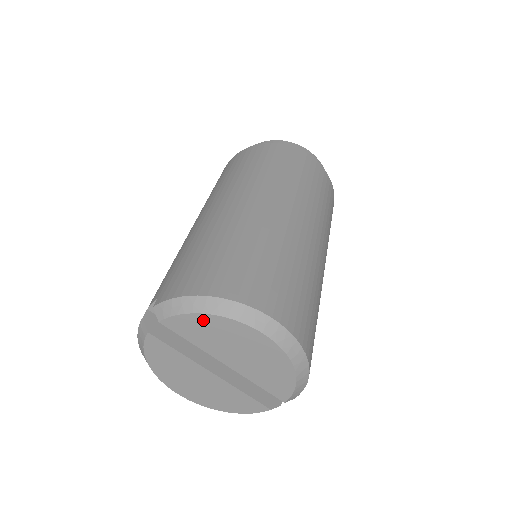
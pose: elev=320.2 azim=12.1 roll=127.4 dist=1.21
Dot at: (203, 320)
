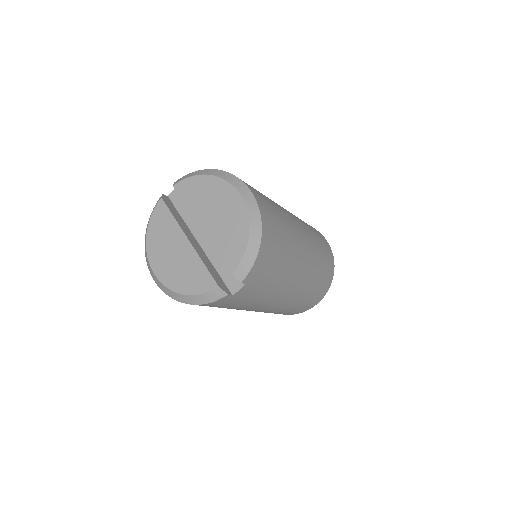
Dot at: (202, 181)
